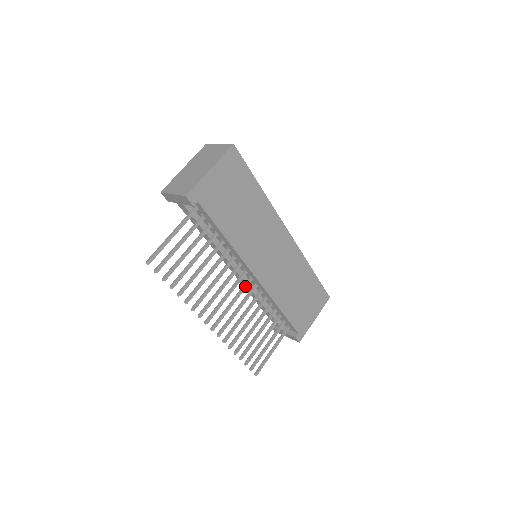
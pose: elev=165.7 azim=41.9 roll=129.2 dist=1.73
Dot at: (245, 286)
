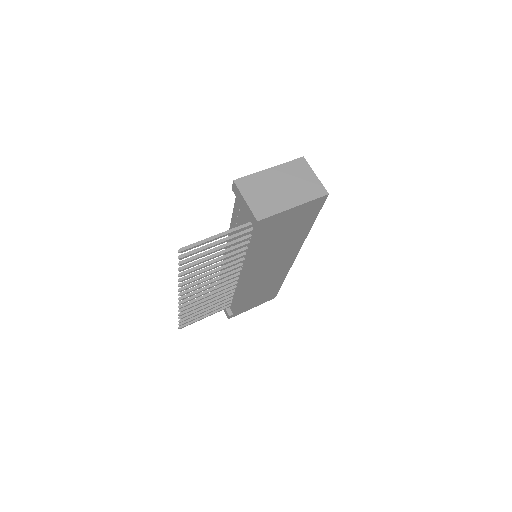
Dot at: (230, 278)
